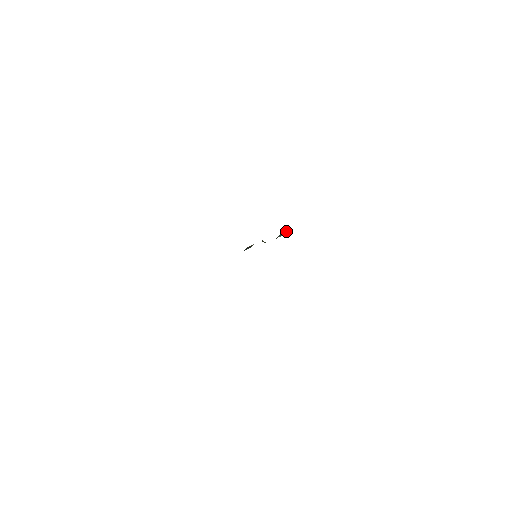
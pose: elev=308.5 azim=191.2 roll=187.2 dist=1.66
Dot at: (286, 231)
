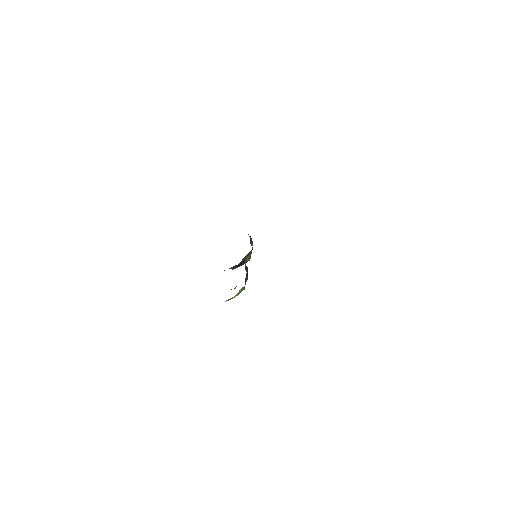
Dot at: (250, 238)
